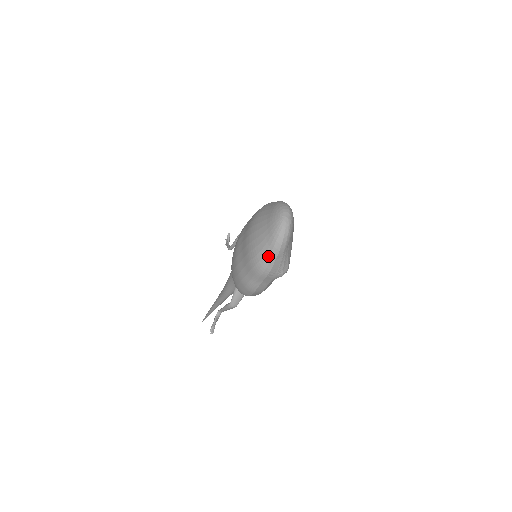
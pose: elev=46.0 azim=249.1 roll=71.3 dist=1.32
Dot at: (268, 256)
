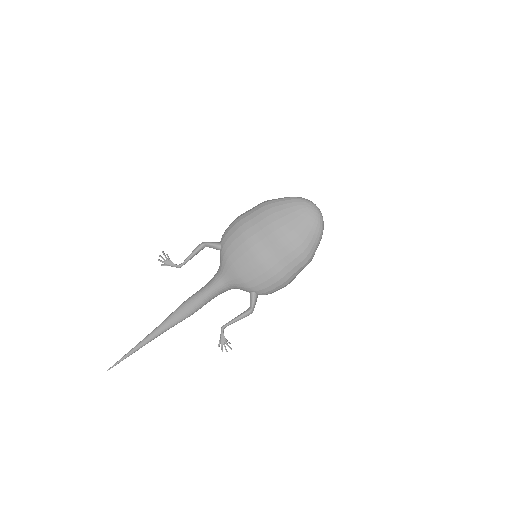
Dot at: (316, 246)
